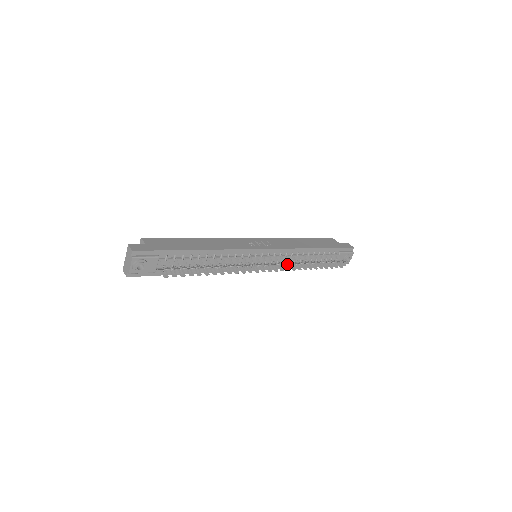
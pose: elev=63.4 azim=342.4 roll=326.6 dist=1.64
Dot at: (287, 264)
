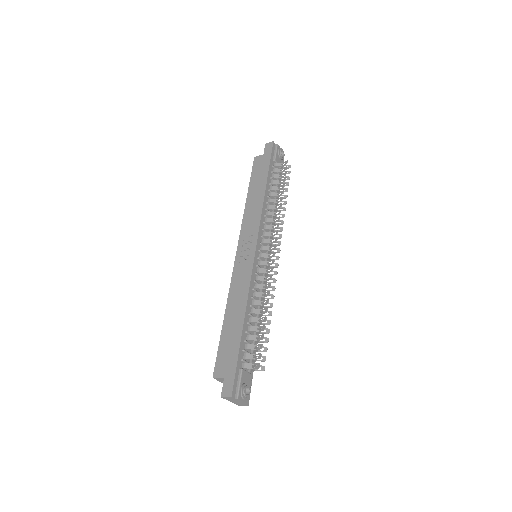
Dot at: occluded
